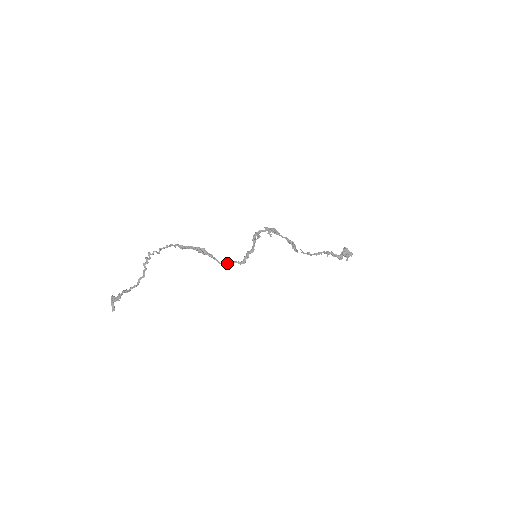
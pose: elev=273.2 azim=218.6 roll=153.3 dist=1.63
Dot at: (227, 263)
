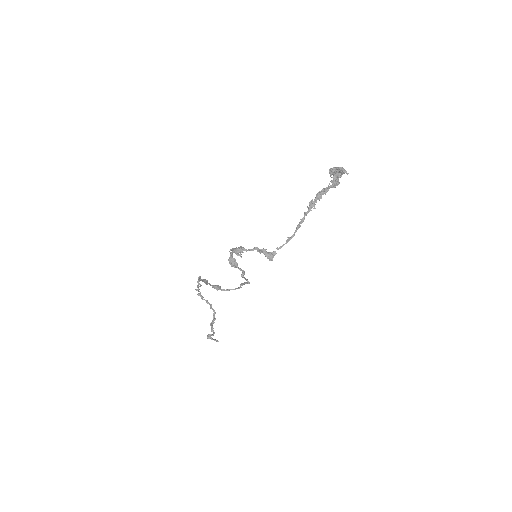
Dot at: (240, 287)
